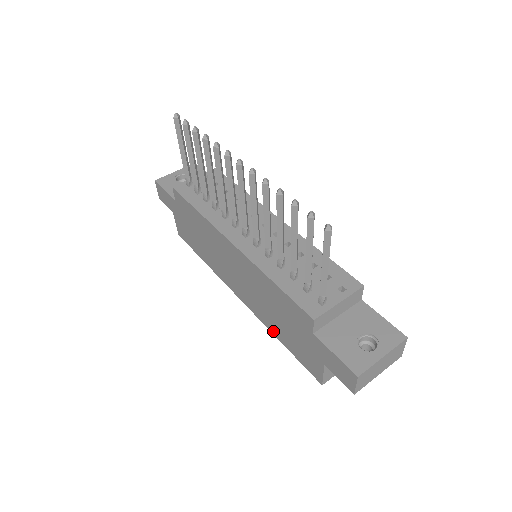
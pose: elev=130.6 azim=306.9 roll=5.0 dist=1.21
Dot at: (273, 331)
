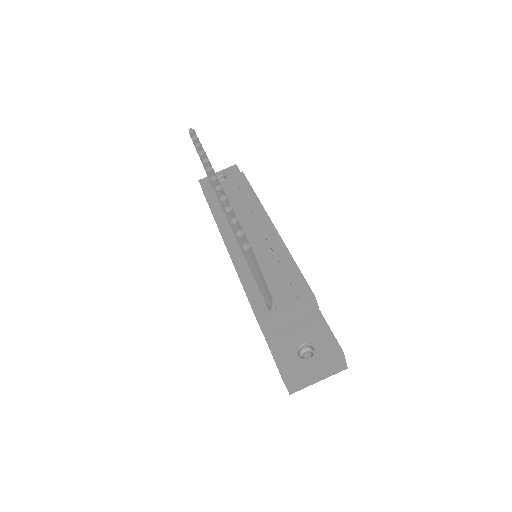
Dot at: occluded
